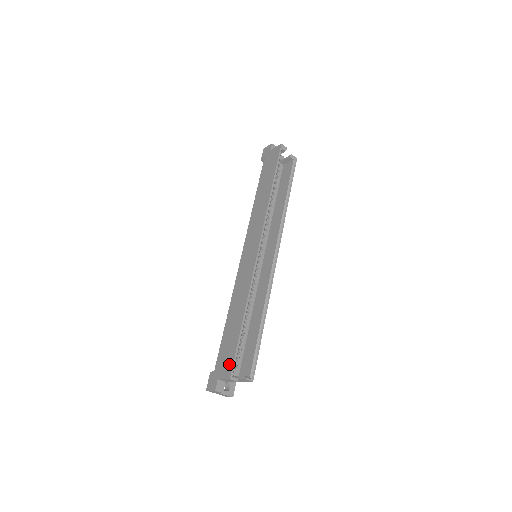
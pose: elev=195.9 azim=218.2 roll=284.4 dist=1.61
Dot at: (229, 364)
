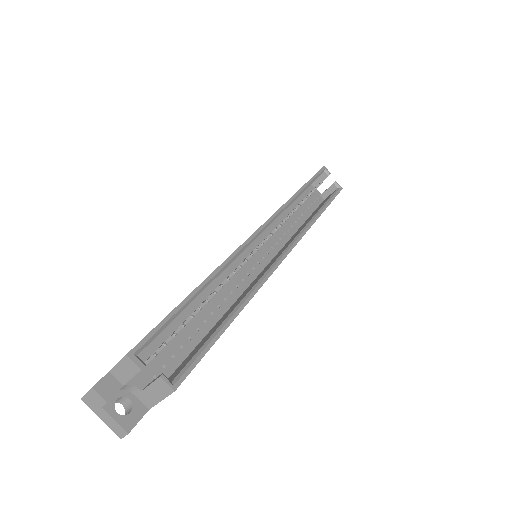
Dot at: occluded
